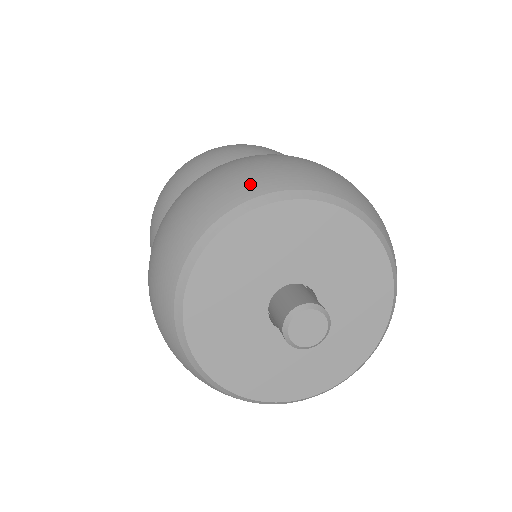
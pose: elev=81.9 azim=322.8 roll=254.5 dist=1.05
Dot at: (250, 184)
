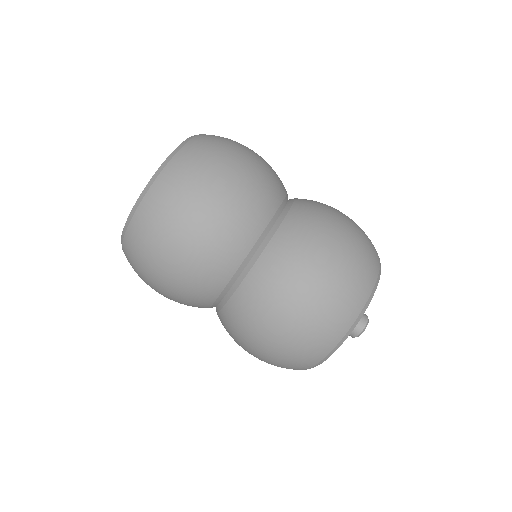
Dot at: (348, 314)
